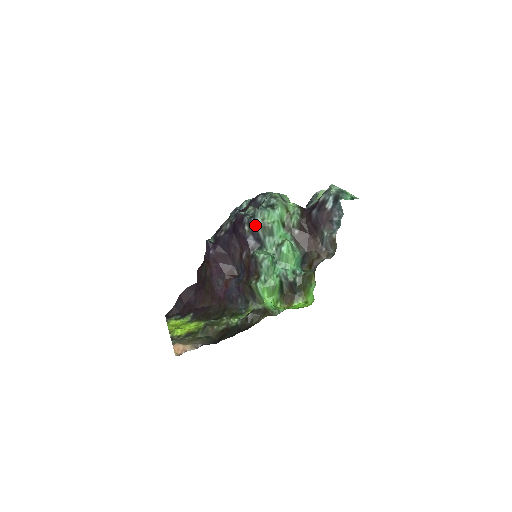
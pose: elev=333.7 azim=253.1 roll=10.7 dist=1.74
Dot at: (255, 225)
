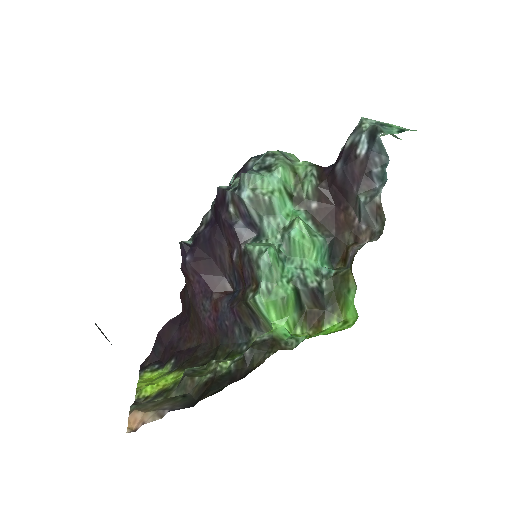
Dot at: (242, 200)
